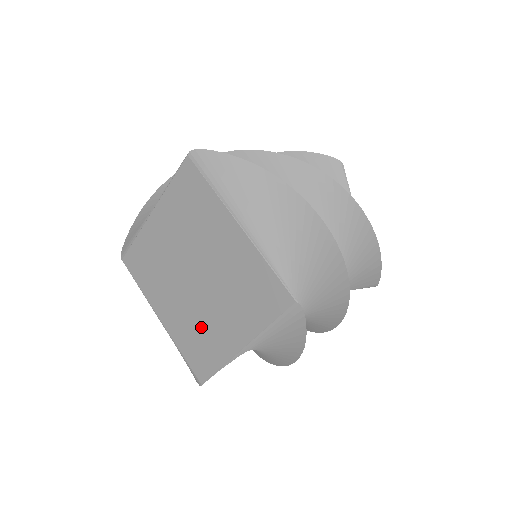
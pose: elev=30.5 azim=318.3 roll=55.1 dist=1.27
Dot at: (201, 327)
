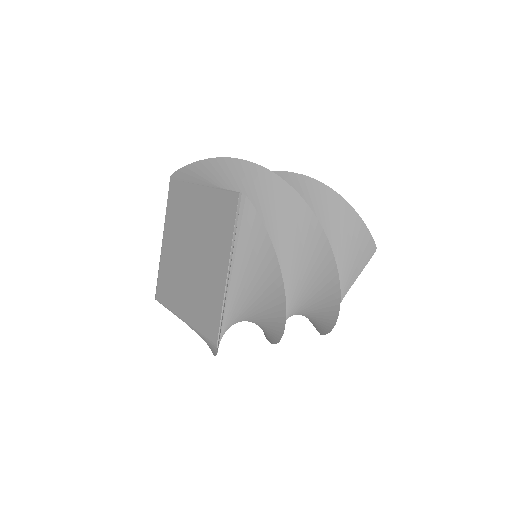
Dot at: (203, 290)
